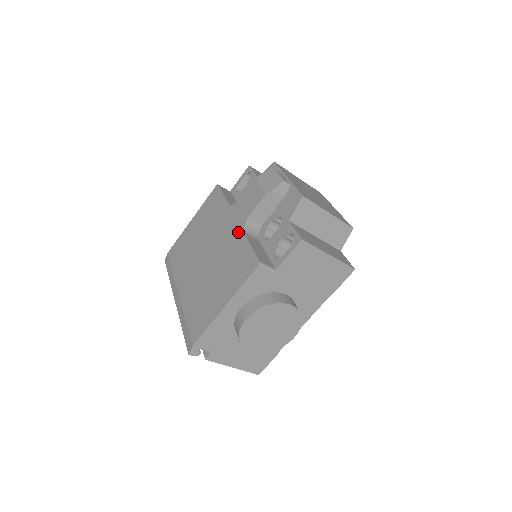
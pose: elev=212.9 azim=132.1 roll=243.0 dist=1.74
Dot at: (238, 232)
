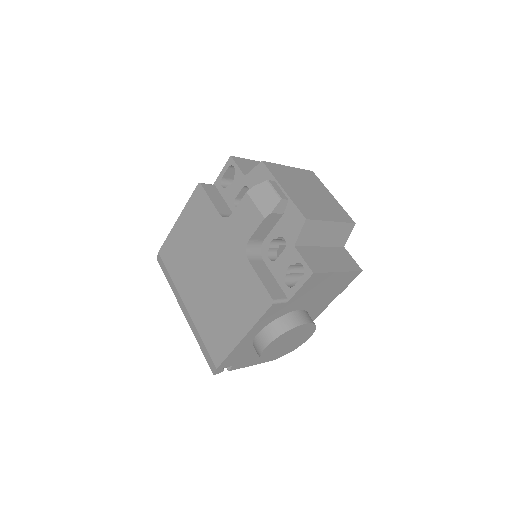
Dot at: (240, 256)
